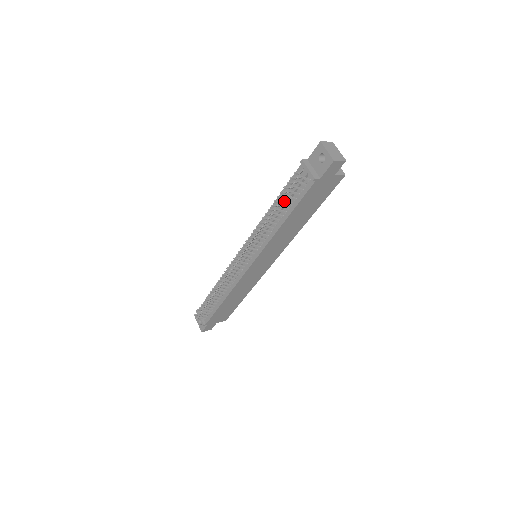
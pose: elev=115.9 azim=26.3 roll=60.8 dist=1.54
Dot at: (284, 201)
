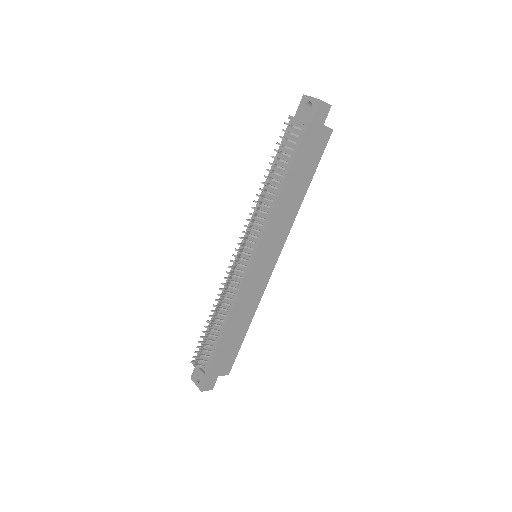
Dot at: (279, 159)
